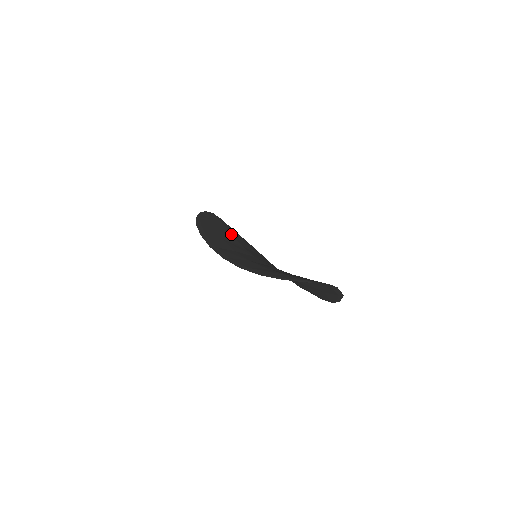
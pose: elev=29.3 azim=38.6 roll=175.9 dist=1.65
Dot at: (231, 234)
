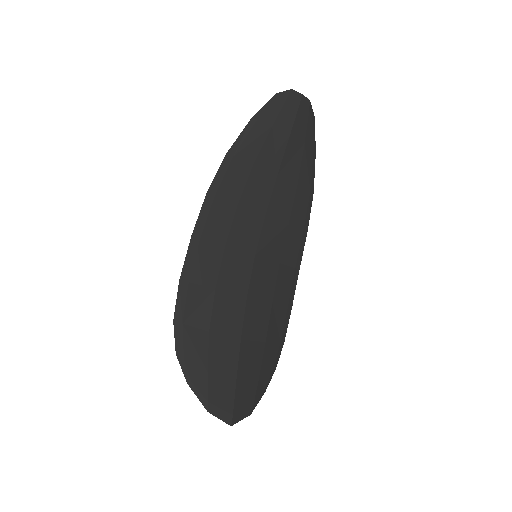
Dot at: (276, 176)
